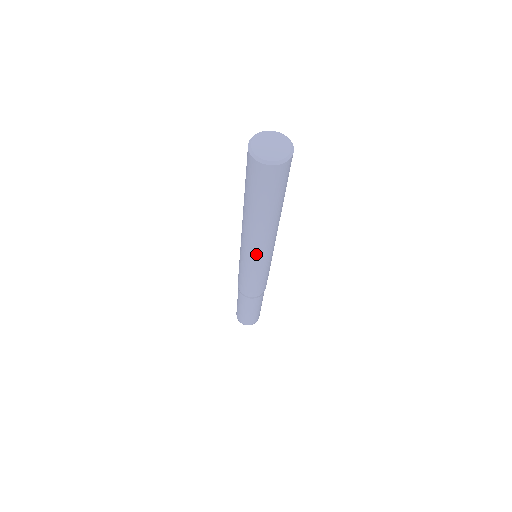
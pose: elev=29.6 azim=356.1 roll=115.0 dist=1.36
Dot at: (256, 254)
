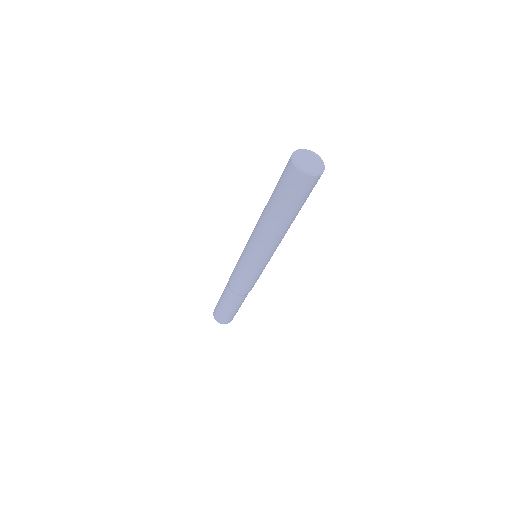
Dot at: (272, 252)
